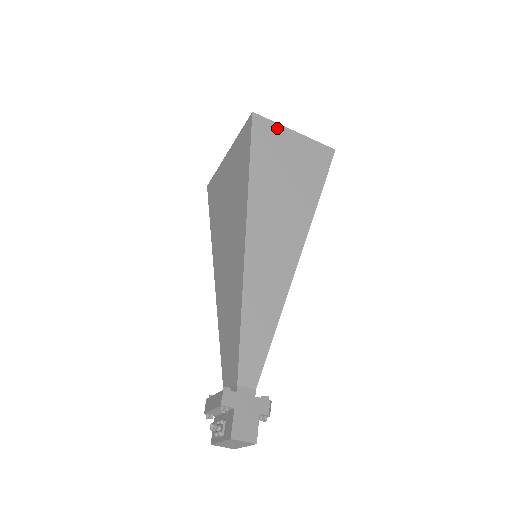
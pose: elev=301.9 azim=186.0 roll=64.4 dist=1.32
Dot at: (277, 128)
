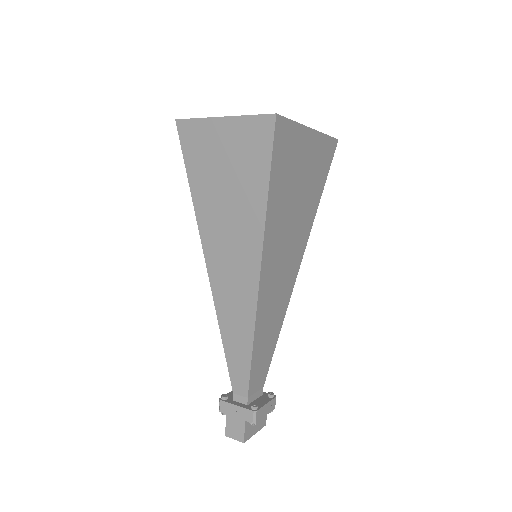
Dot at: (203, 125)
